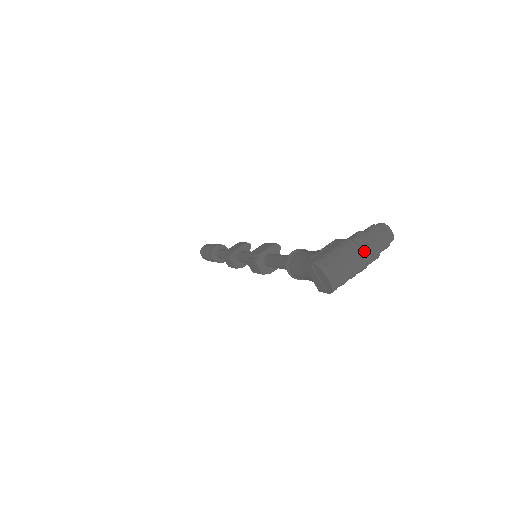
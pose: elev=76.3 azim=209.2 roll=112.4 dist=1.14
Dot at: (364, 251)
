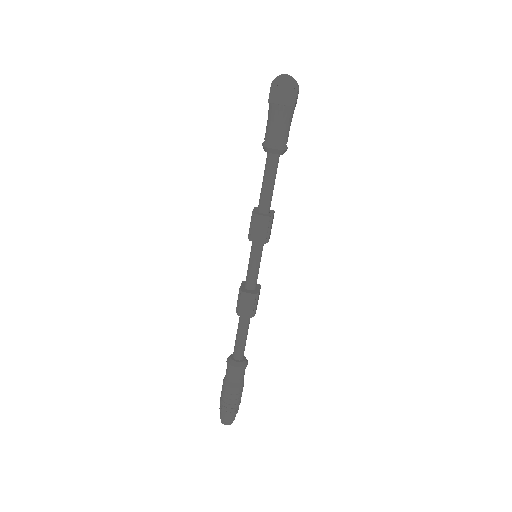
Dot at: occluded
